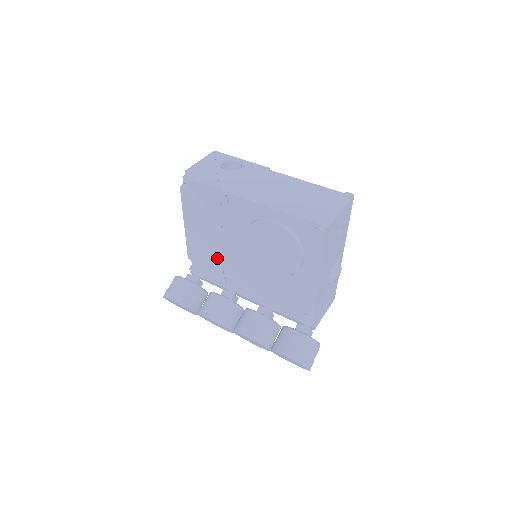
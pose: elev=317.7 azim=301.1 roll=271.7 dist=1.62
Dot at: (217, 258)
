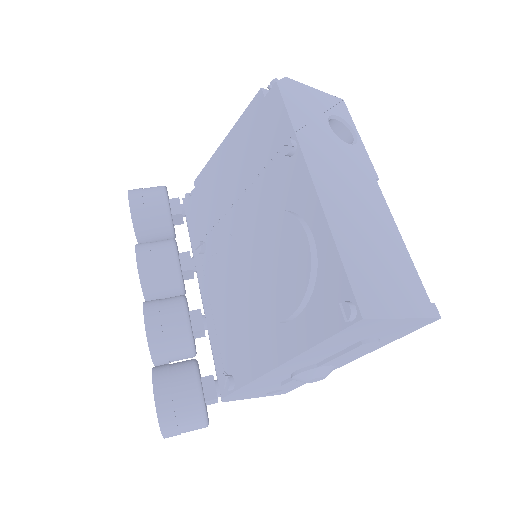
Dot at: (216, 211)
